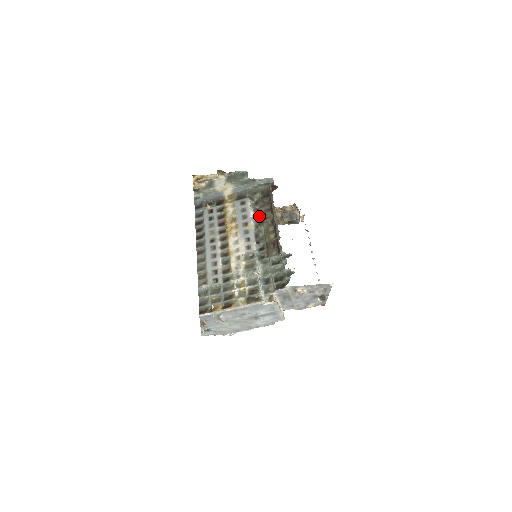
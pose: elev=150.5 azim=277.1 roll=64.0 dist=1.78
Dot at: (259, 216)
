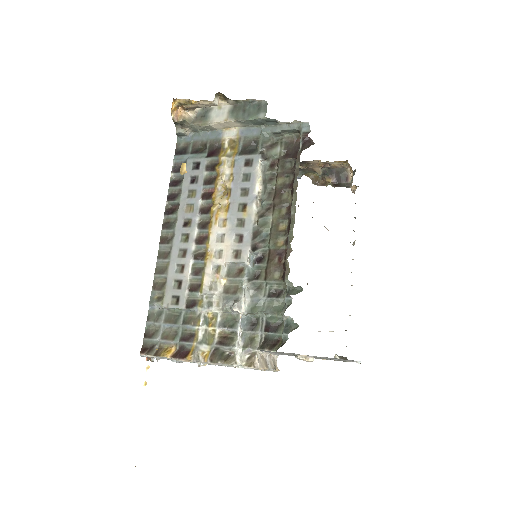
Dot at: (270, 193)
